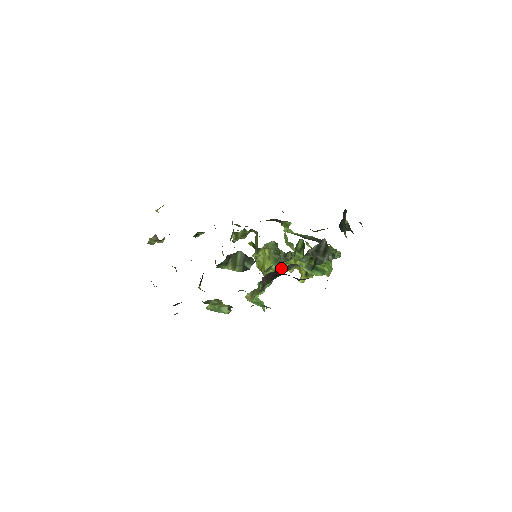
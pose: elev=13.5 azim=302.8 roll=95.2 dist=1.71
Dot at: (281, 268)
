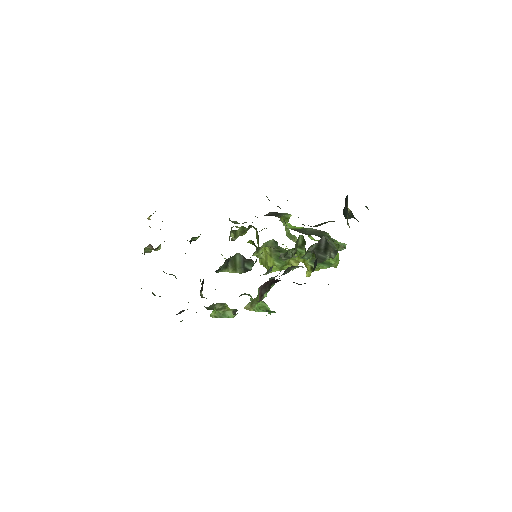
Dot at: (285, 264)
